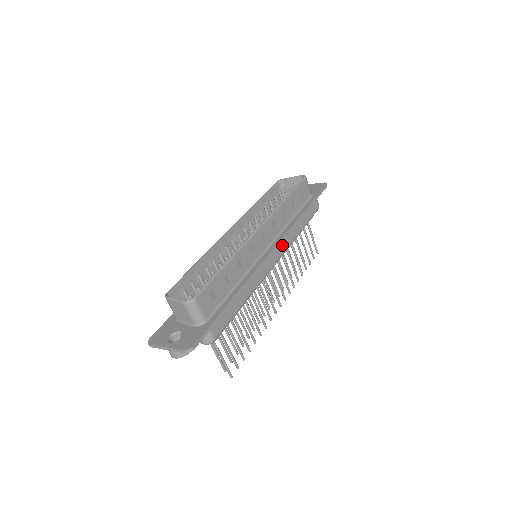
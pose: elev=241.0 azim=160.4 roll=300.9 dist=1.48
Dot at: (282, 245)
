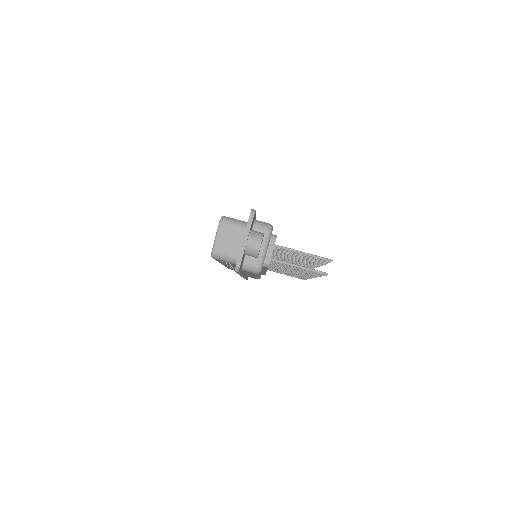
Dot at: occluded
